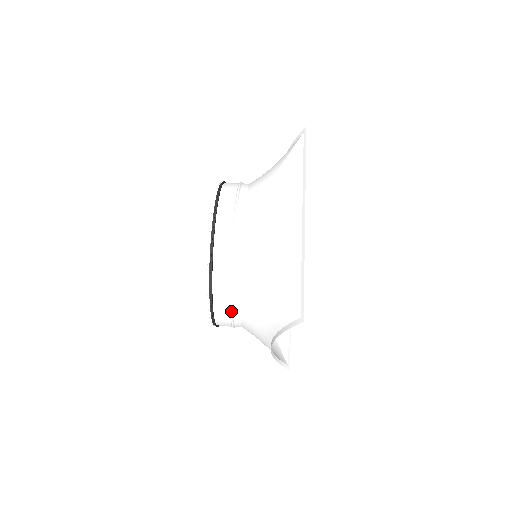
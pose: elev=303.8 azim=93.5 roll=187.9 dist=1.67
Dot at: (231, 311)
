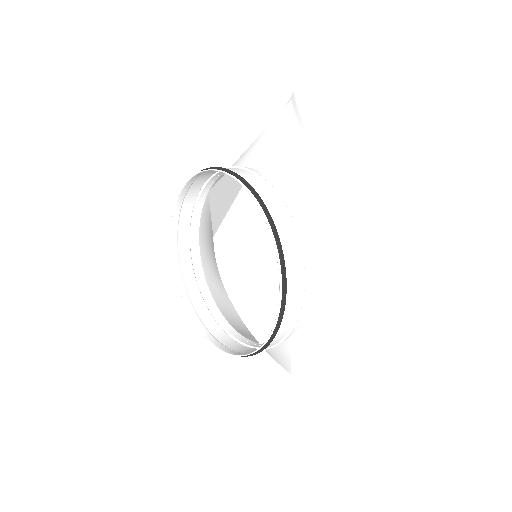
Dot at: (259, 175)
